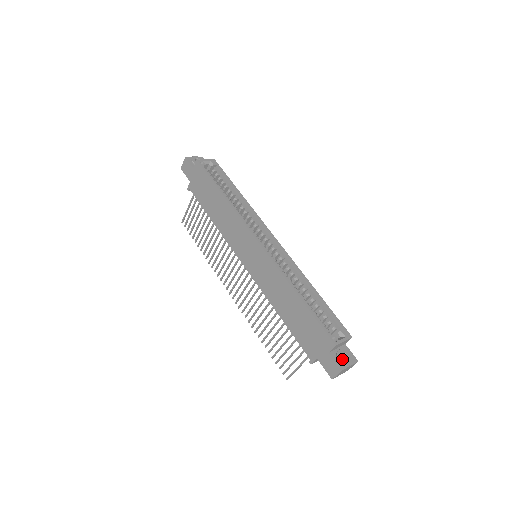
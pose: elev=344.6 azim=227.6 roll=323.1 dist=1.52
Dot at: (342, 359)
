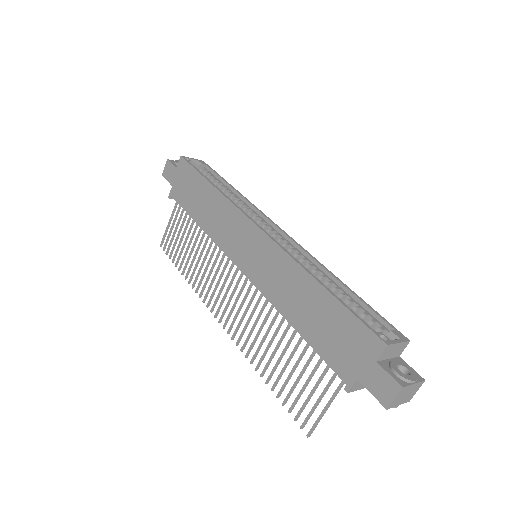
Dot at: (400, 372)
